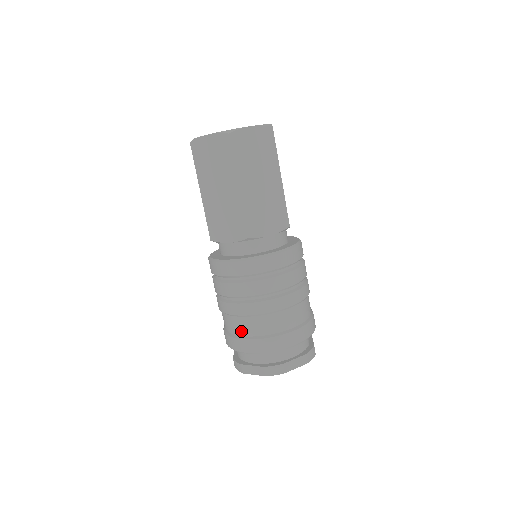
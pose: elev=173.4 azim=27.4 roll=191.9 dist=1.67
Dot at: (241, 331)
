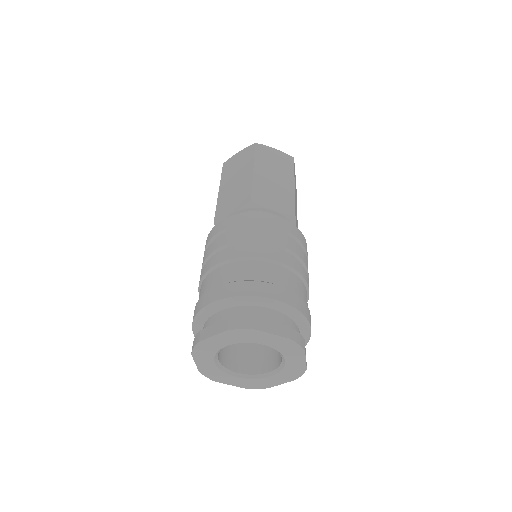
Dot at: (273, 278)
